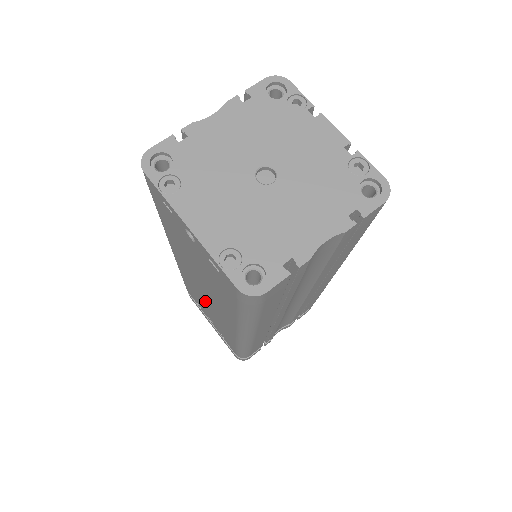
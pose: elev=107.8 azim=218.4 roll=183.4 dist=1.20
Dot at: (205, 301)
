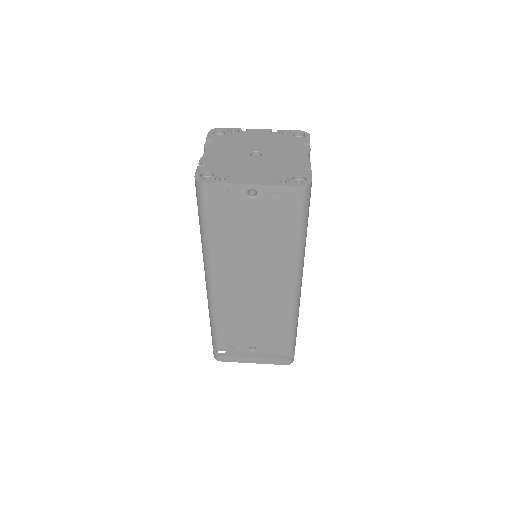
Dot at: (251, 307)
